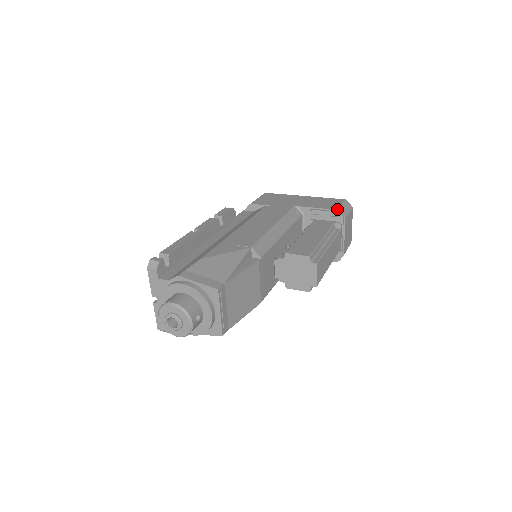
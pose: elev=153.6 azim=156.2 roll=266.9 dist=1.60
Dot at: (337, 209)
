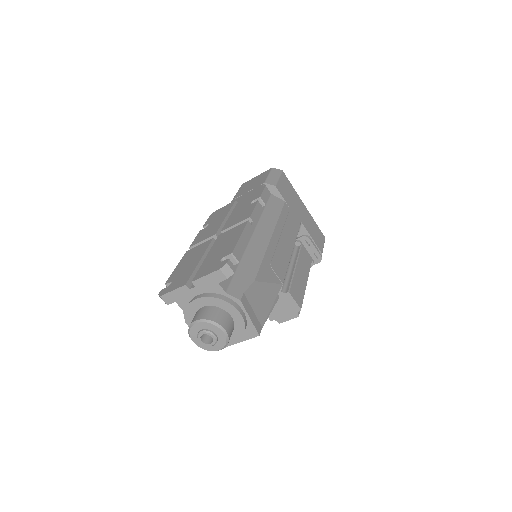
Dot at: occluded
